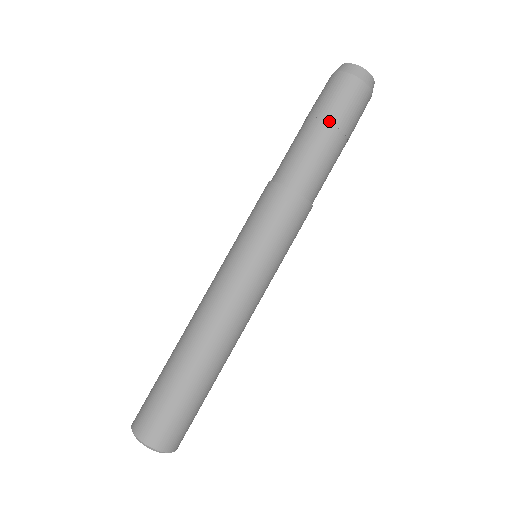
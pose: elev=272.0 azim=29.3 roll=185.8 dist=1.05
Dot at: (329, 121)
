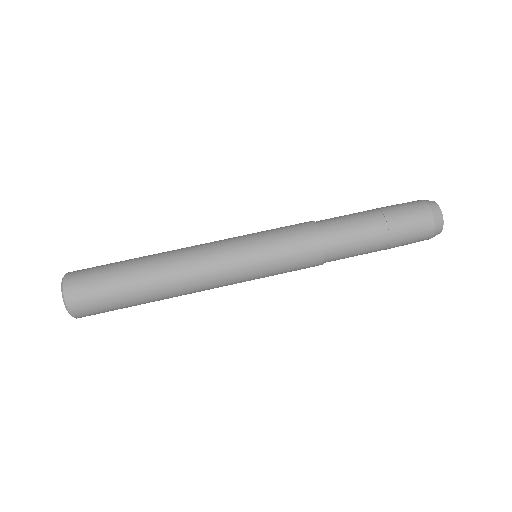
Dot at: (390, 240)
